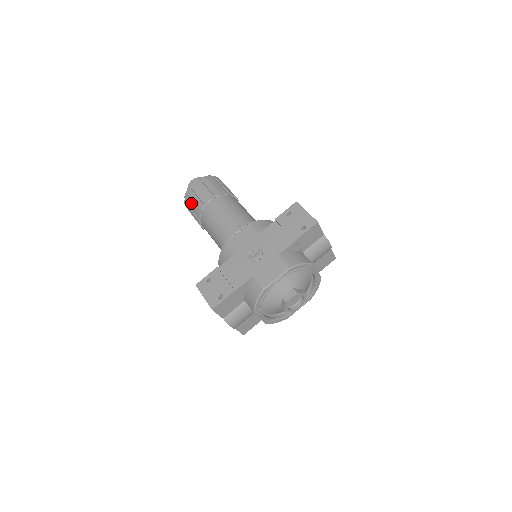
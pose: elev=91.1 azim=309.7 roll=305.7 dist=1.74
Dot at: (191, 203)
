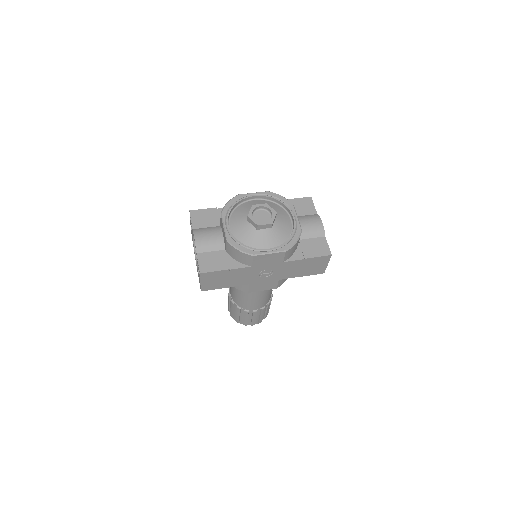
Dot at: occluded
